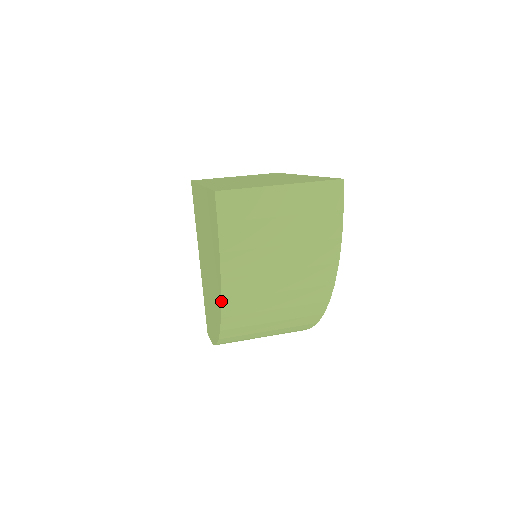
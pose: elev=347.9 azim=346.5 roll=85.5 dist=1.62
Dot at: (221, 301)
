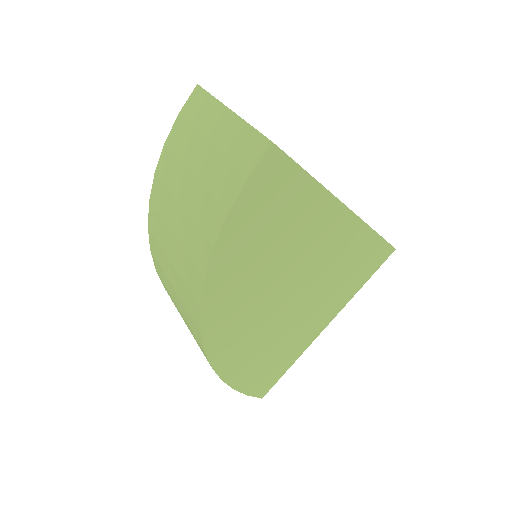
Dot at: (150, 201)
